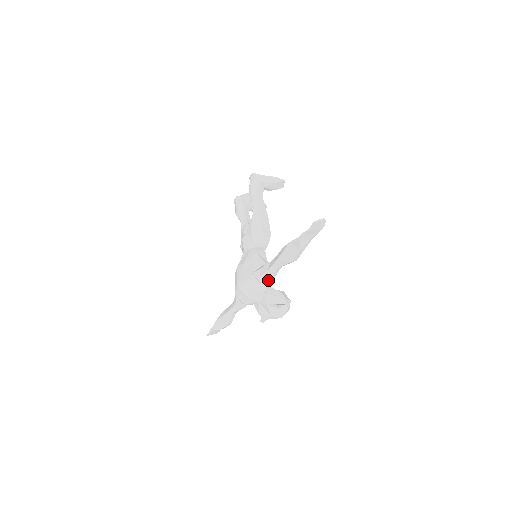
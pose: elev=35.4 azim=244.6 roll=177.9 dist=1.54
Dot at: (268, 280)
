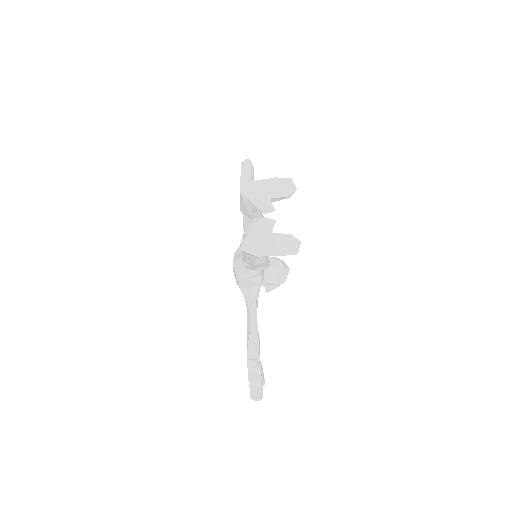
Dot at: occluded
